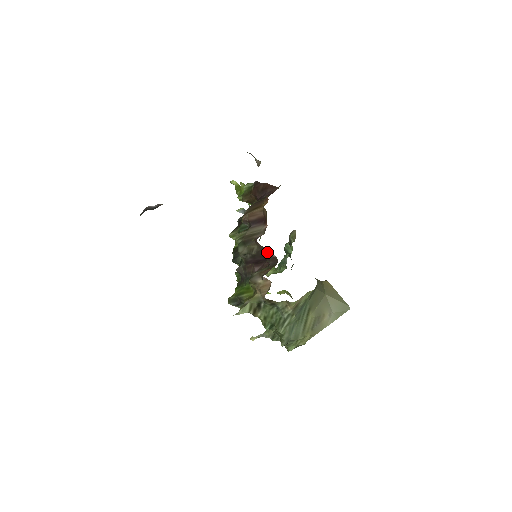
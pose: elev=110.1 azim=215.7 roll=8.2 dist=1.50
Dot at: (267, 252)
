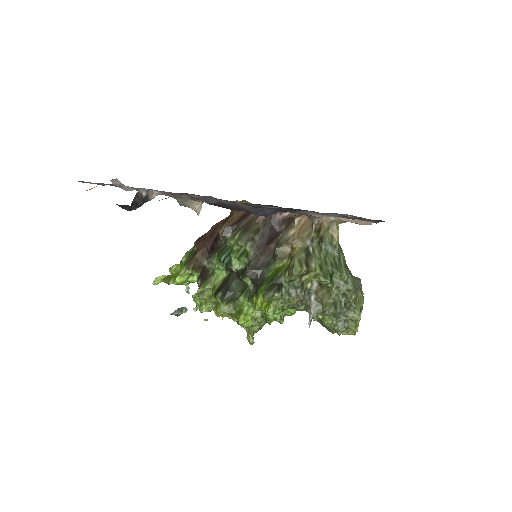
Dot at: occluded
